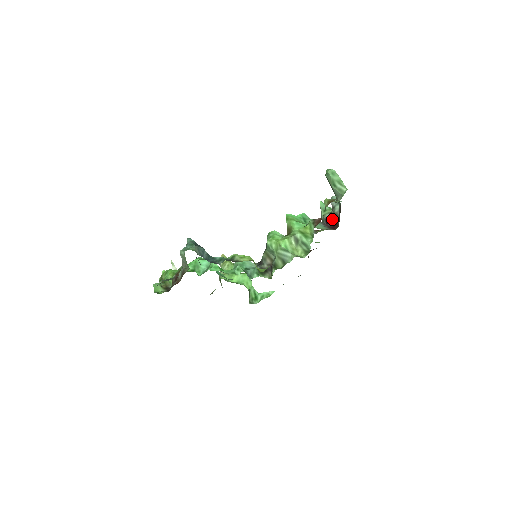
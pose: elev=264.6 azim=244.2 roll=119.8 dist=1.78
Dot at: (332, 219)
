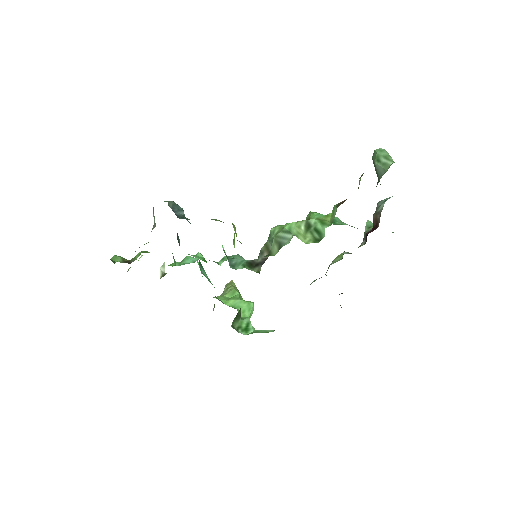
Dot at: occluded
